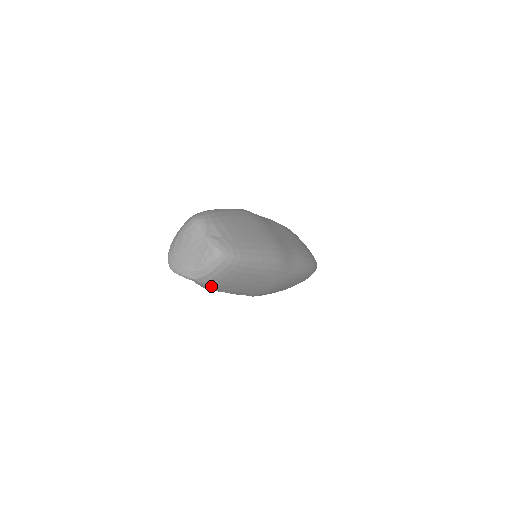
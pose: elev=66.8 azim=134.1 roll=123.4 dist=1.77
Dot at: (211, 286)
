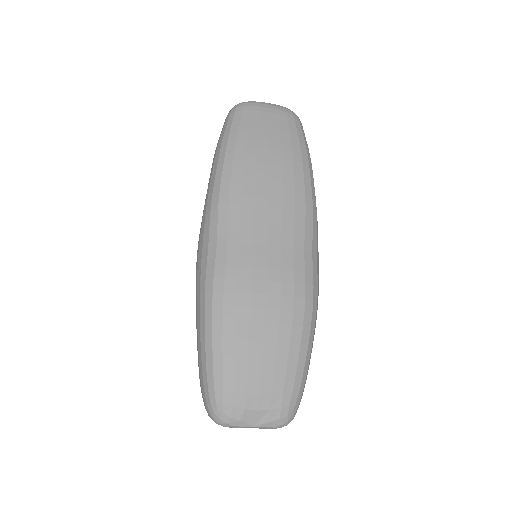
Dot at: occluded
